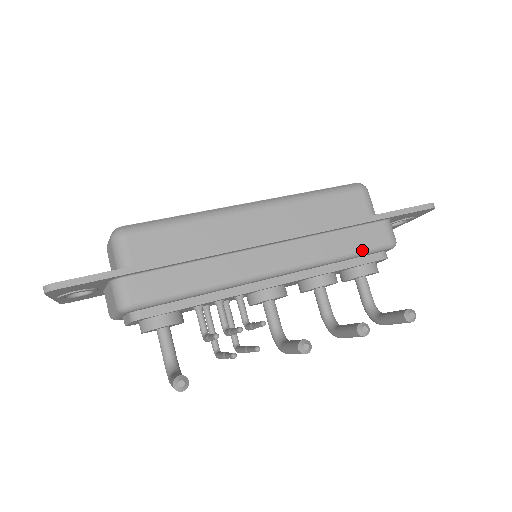
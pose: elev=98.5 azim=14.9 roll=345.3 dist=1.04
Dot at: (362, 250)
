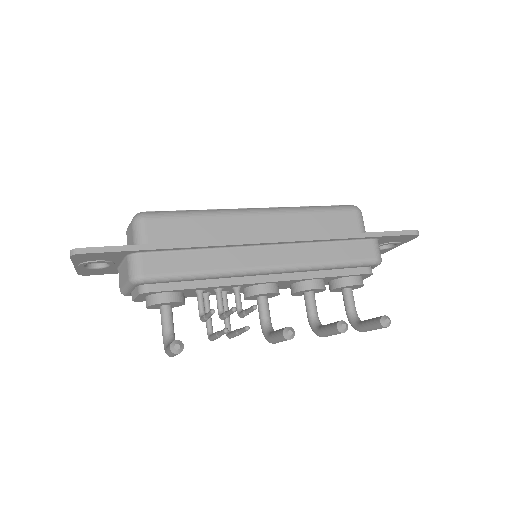
Dot at: (350, 262)
